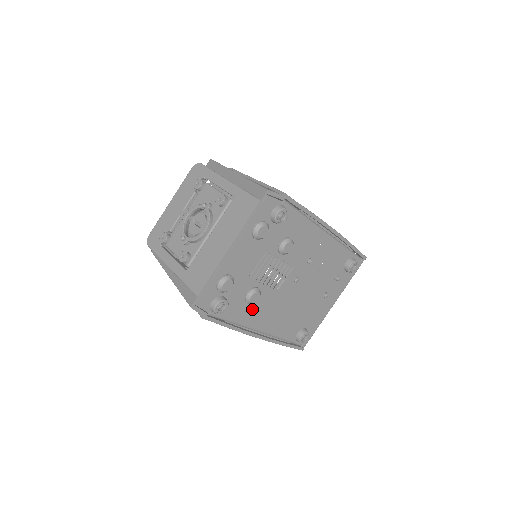
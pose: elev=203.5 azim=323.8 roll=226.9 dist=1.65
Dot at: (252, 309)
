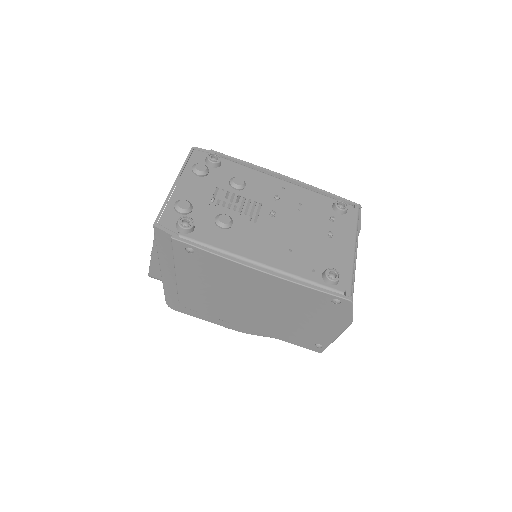
Dot at: (233, 237)
